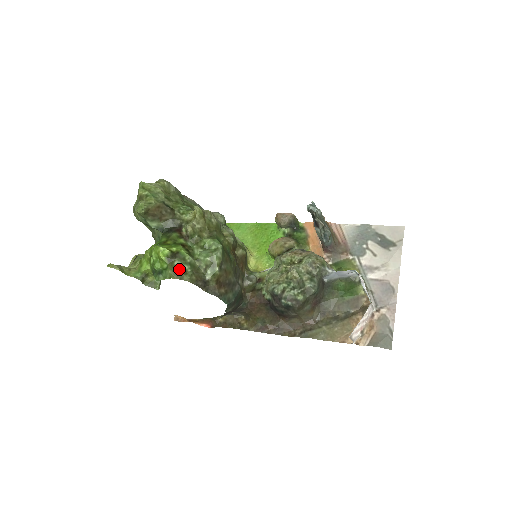
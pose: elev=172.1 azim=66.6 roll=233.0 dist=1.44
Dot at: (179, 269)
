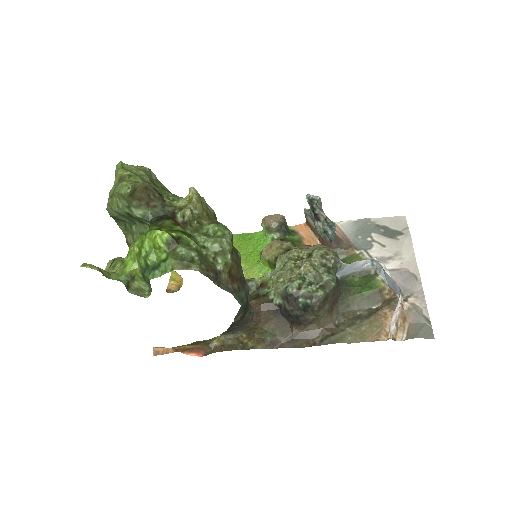
Dot at: (184, 257)
